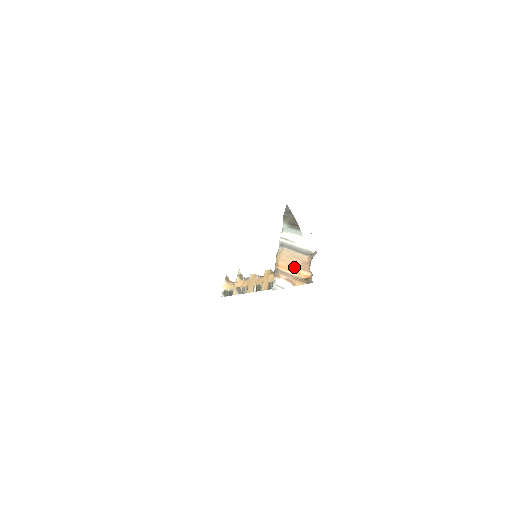
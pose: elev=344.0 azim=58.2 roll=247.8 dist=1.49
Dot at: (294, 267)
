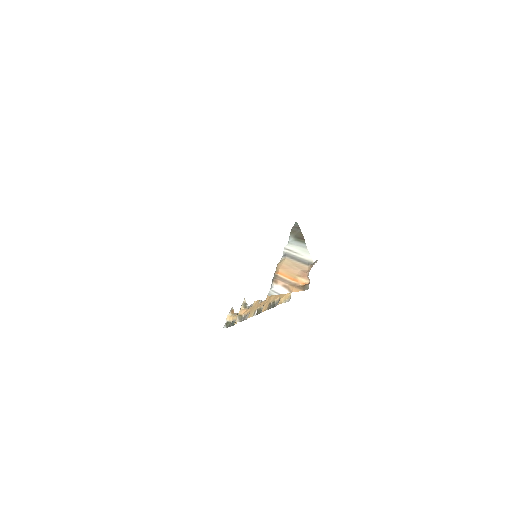
Dot at: (293, 274)
